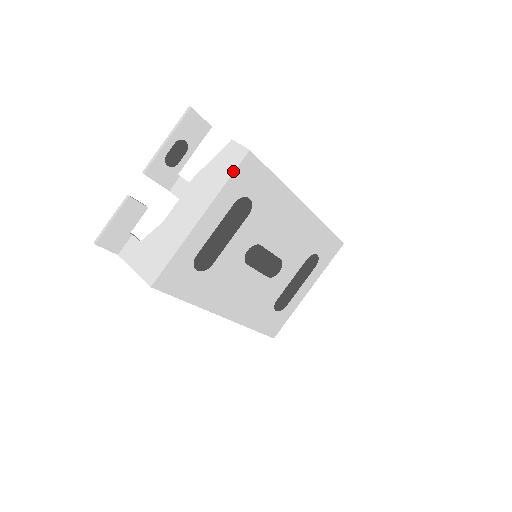
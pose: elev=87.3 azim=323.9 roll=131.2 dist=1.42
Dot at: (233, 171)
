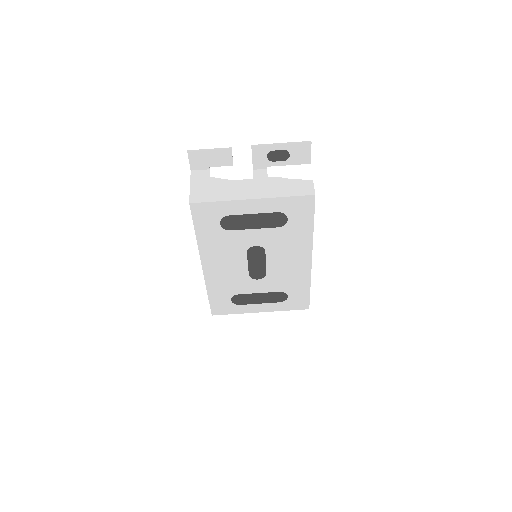
Dot at: (296, 195)
